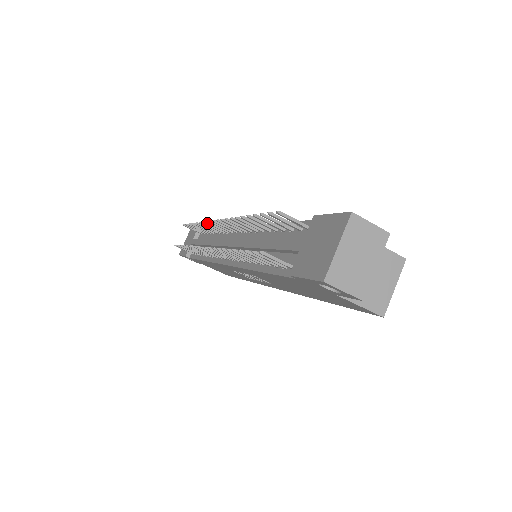
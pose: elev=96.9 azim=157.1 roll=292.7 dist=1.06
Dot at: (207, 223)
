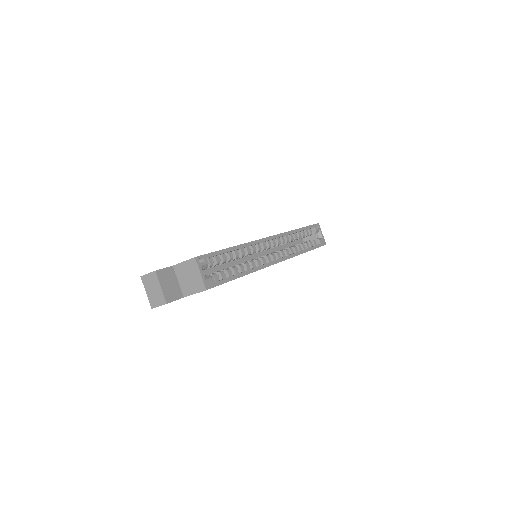
Dot at: occluded
